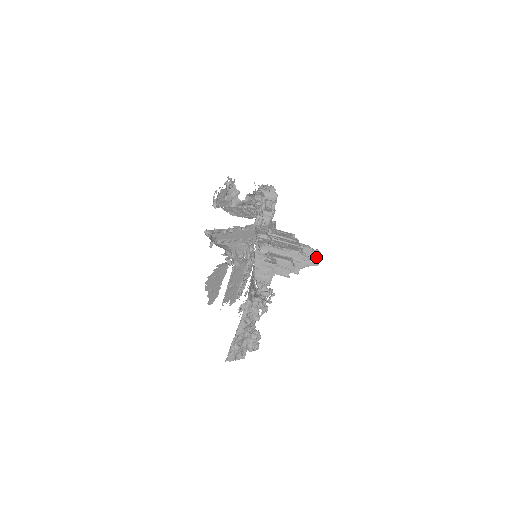
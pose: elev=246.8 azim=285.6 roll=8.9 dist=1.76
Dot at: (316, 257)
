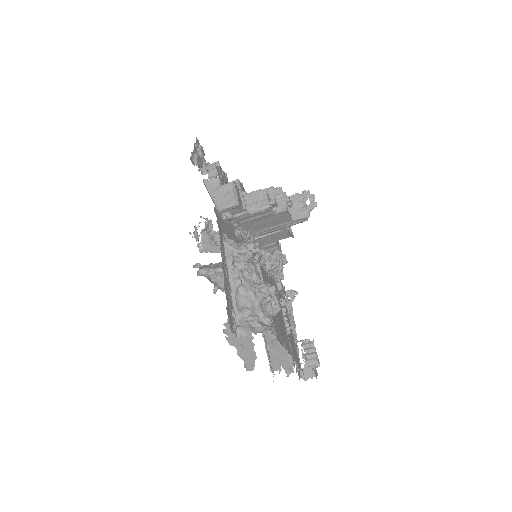
Dot at: occluded
